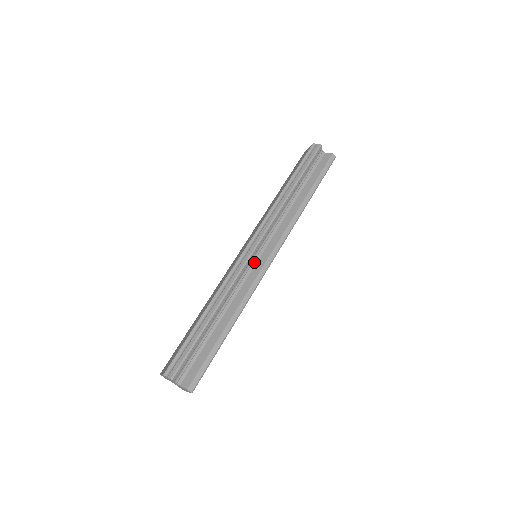
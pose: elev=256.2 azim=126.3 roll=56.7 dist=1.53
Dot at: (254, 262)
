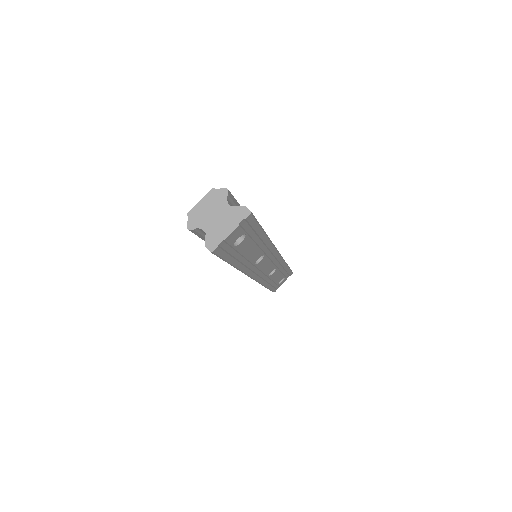
Dot at: occluded
